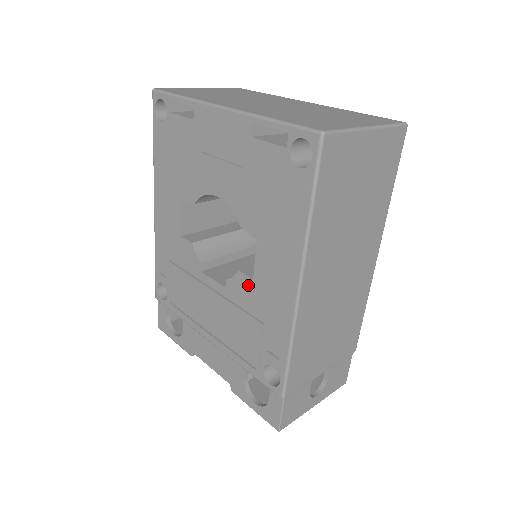
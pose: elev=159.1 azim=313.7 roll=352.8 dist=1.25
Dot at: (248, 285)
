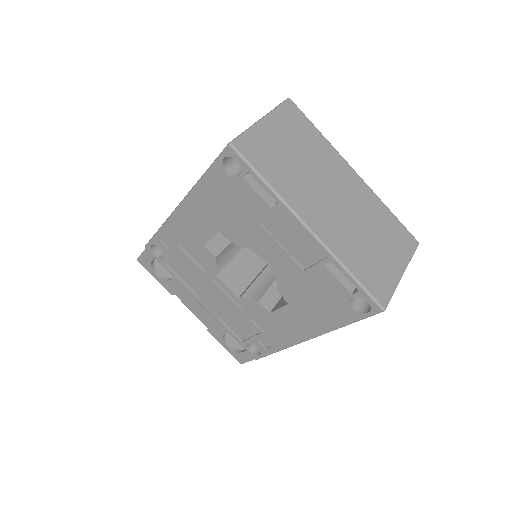
Dot at: (263, 312)
